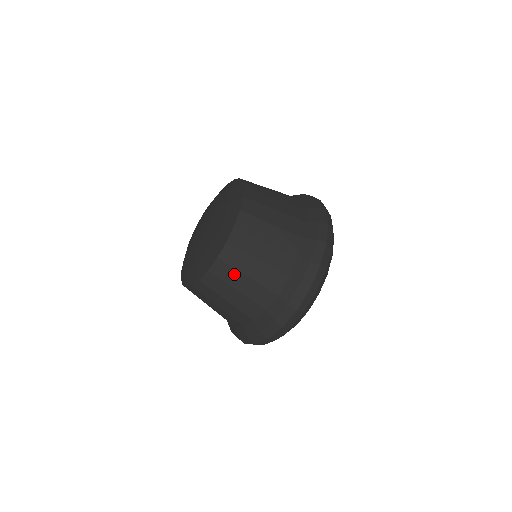
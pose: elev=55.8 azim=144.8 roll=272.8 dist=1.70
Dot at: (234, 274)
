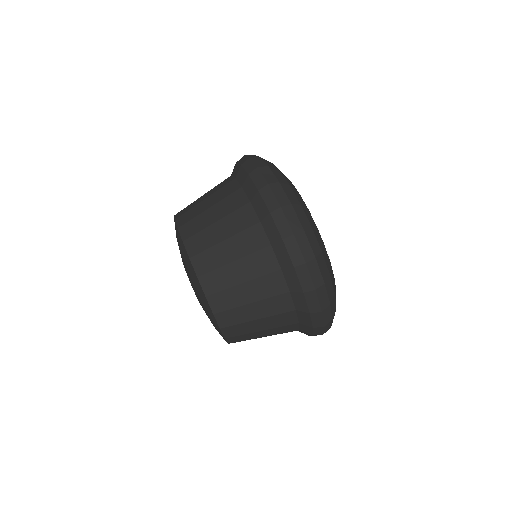
Dot at: (249, 335)
